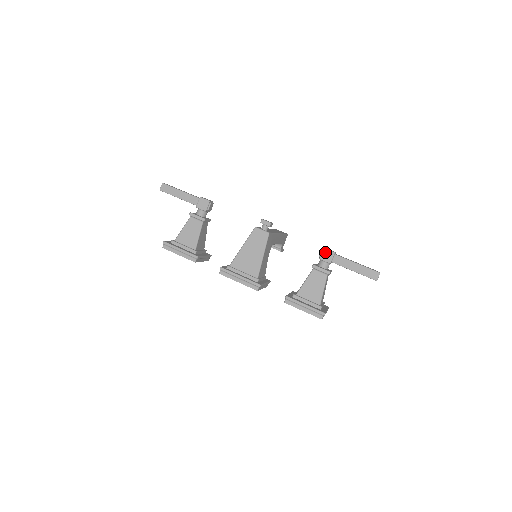
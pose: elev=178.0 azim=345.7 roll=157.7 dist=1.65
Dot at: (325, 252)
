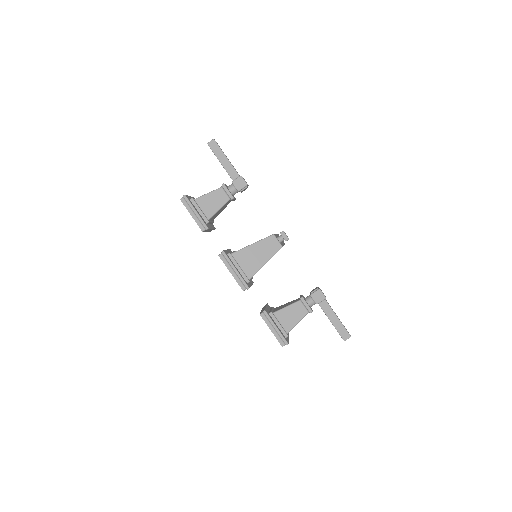
Dot at: (319, 293)
